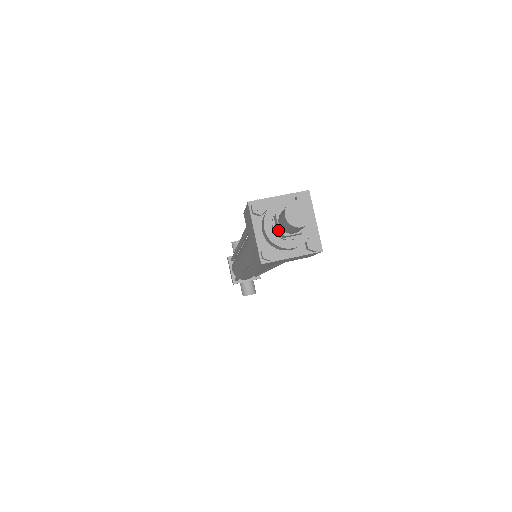
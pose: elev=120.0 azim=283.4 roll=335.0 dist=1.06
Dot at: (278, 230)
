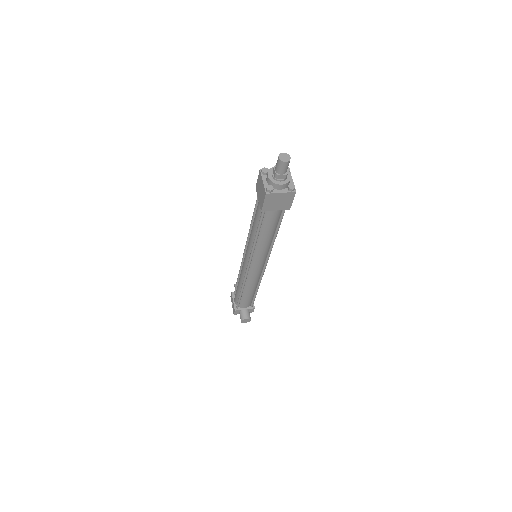
Dot at: (275, 173)
